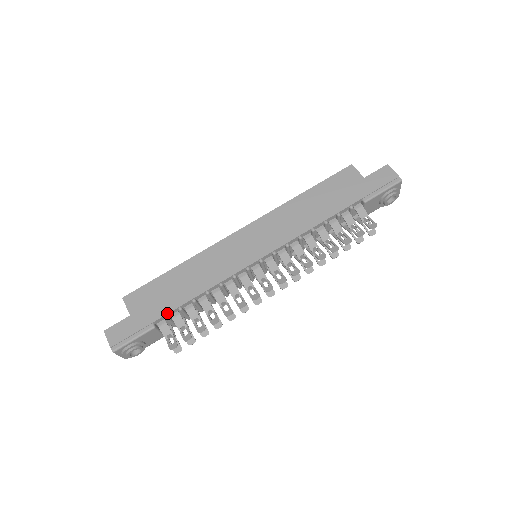
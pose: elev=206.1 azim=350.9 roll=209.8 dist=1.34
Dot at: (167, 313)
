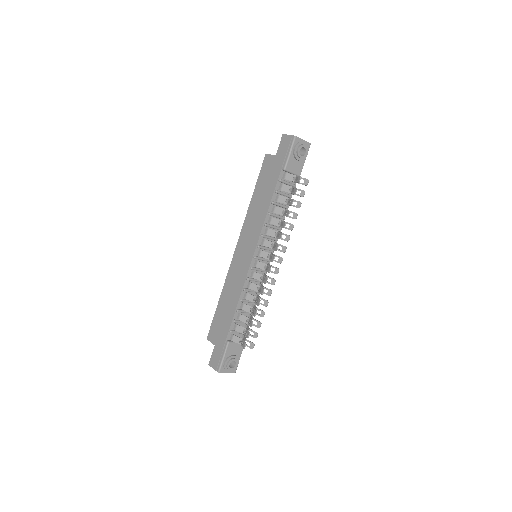
Dot at: (229, 329)
